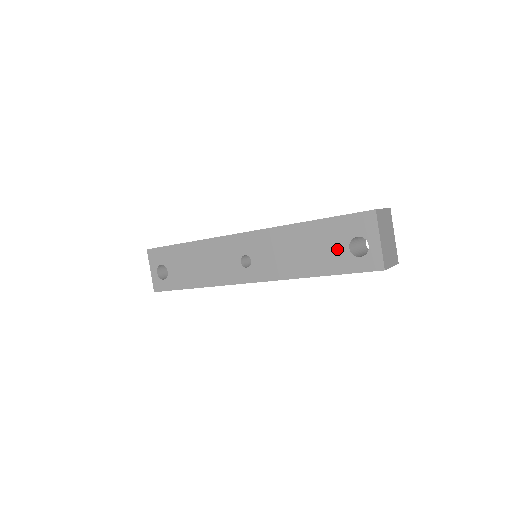
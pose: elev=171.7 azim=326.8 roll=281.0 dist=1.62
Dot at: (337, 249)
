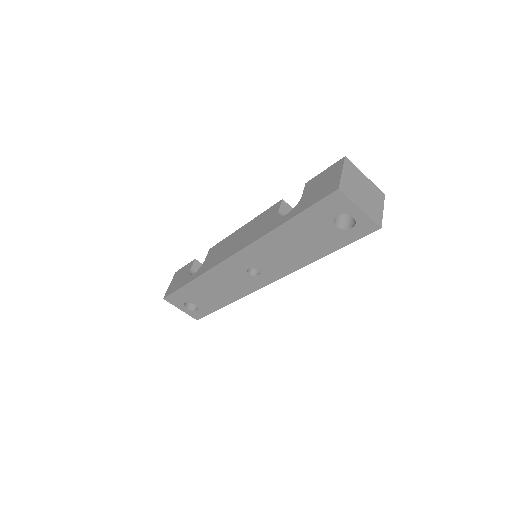
Dot at: (326, 232)
